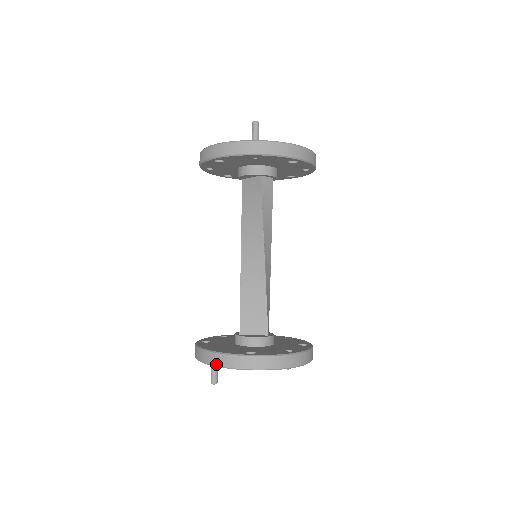
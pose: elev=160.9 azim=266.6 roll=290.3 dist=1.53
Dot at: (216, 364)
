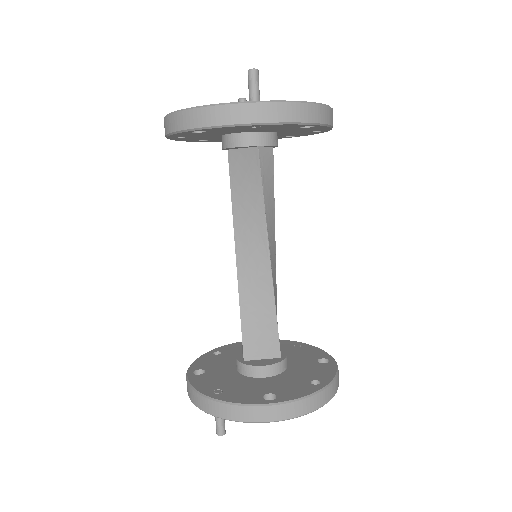
Dot at: (225, 417)
